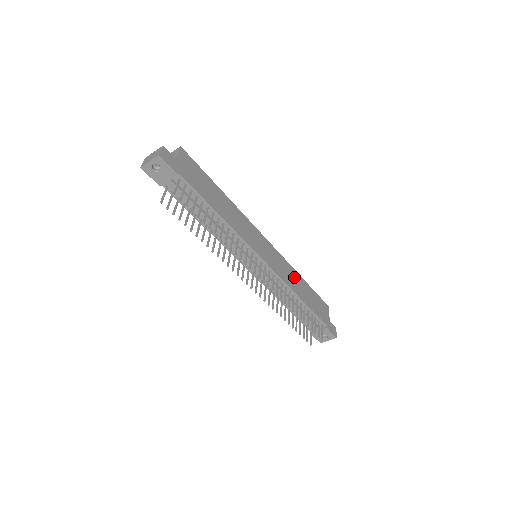
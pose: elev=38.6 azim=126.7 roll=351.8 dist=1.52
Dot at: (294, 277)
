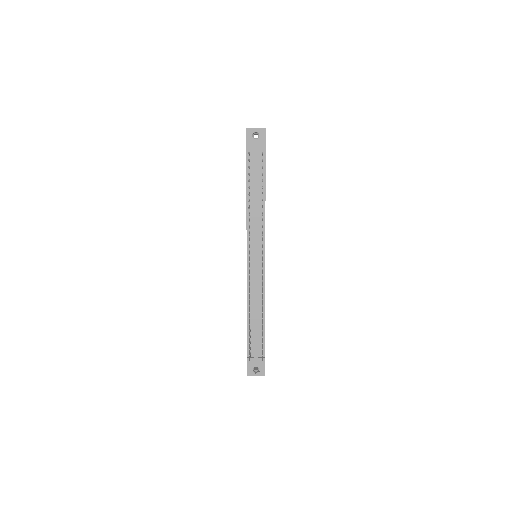
Dot at: occluded
